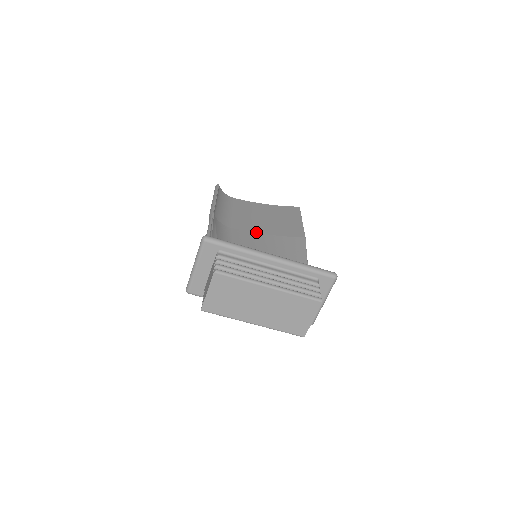
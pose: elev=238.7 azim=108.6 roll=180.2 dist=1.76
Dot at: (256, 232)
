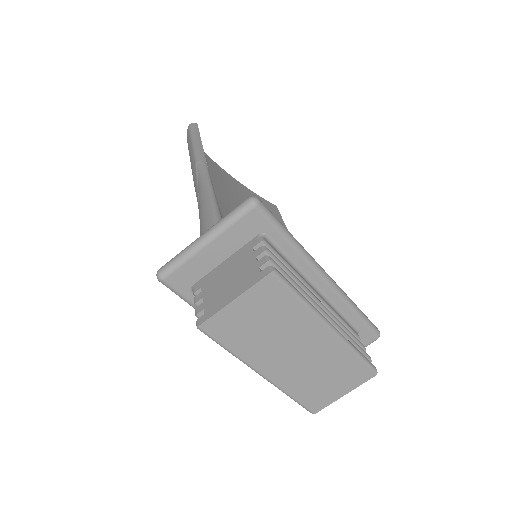
Dot at: occluded
